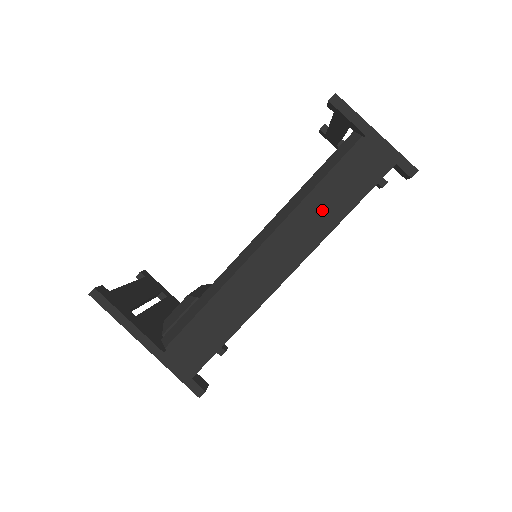
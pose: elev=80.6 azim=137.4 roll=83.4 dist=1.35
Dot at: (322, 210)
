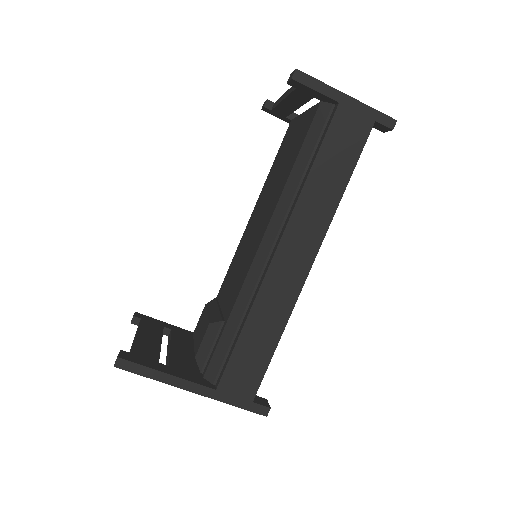
Dot at: (322, 190)
